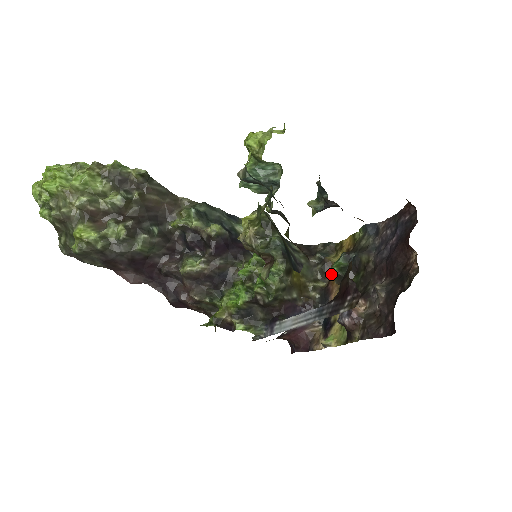
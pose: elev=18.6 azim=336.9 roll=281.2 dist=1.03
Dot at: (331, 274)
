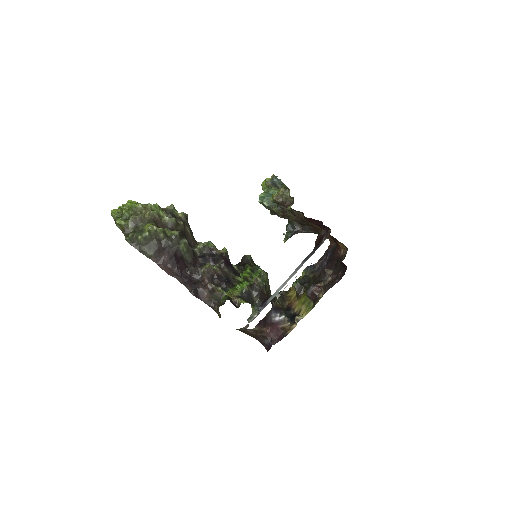
Dot at: (288, 302)
